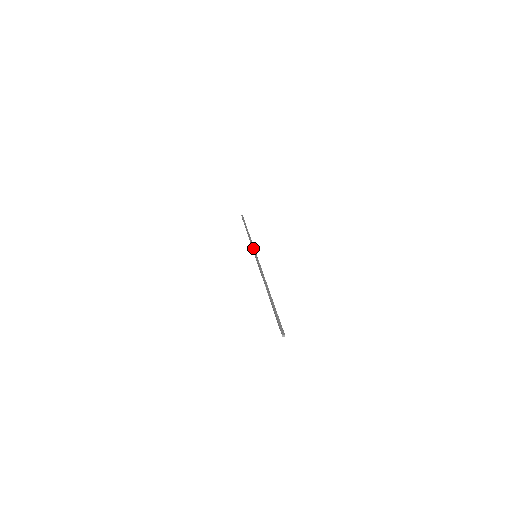
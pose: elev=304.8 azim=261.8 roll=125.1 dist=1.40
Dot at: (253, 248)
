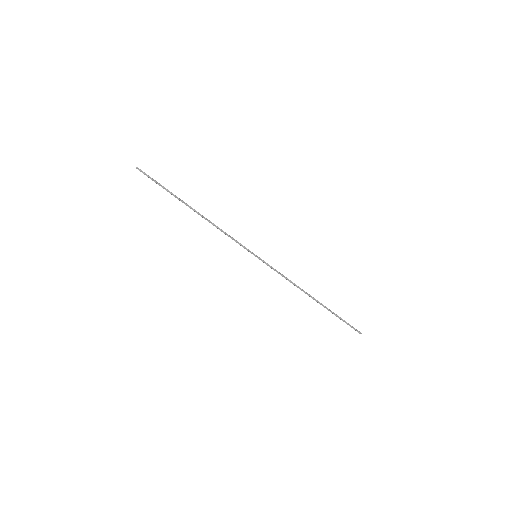
Dot at: (240, 245)
